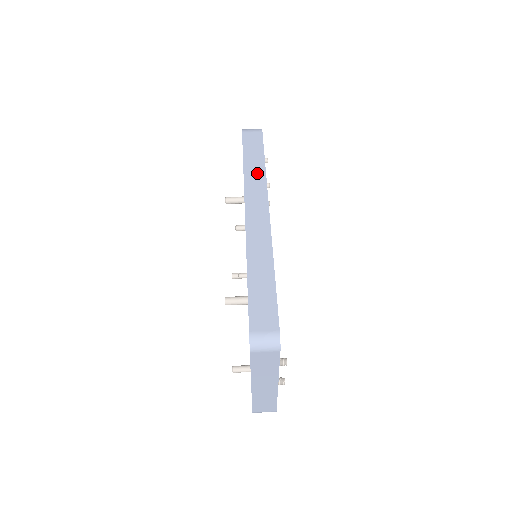
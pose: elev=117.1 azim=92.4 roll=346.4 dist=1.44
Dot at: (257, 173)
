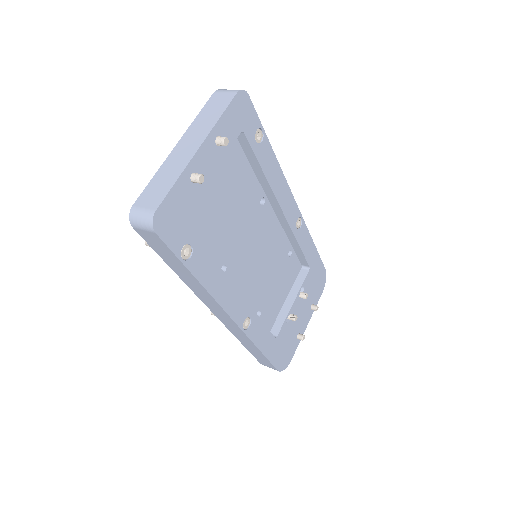
Dot at: occluded
